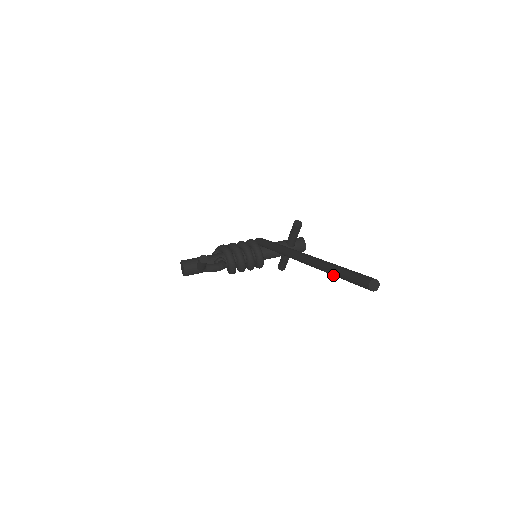
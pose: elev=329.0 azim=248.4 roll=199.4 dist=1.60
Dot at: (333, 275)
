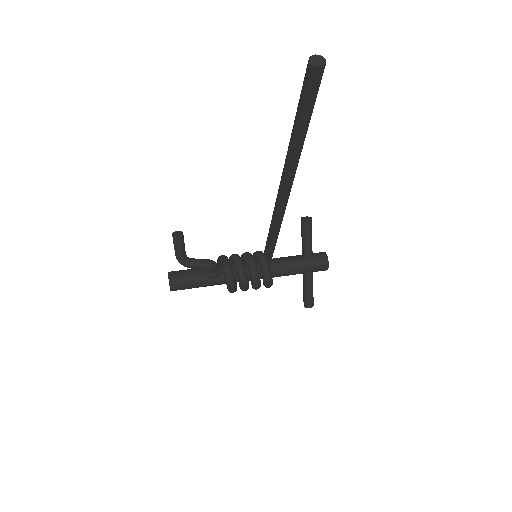
Dot at: (296, 137)
